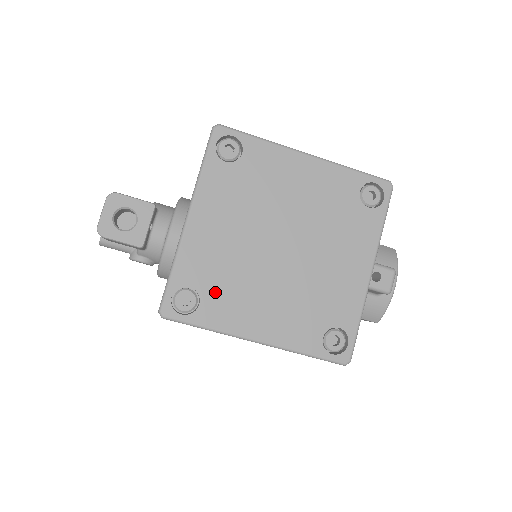
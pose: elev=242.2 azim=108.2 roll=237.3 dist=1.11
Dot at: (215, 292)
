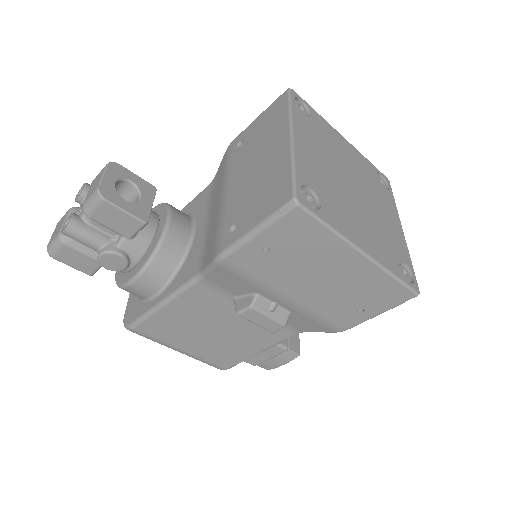
Dot at: (327, 200)
